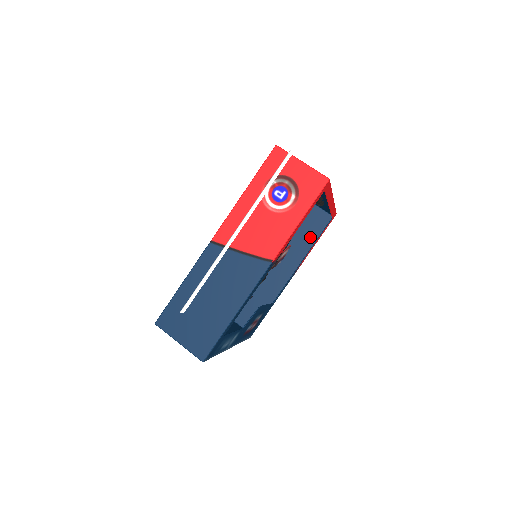
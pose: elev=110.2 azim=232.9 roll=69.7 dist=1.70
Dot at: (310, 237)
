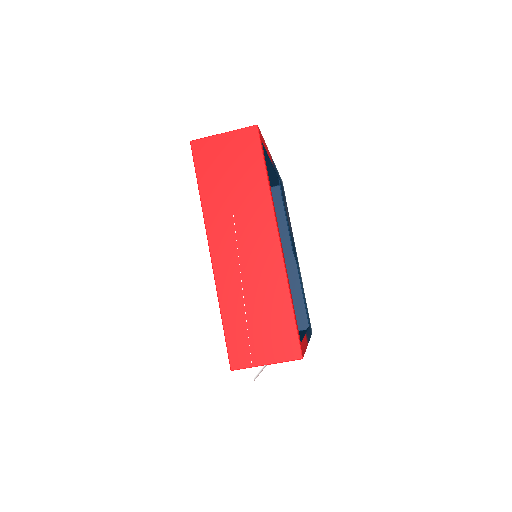
Dot at: occluded
